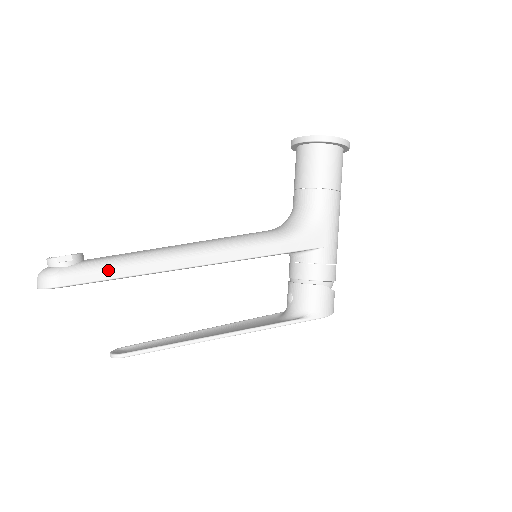
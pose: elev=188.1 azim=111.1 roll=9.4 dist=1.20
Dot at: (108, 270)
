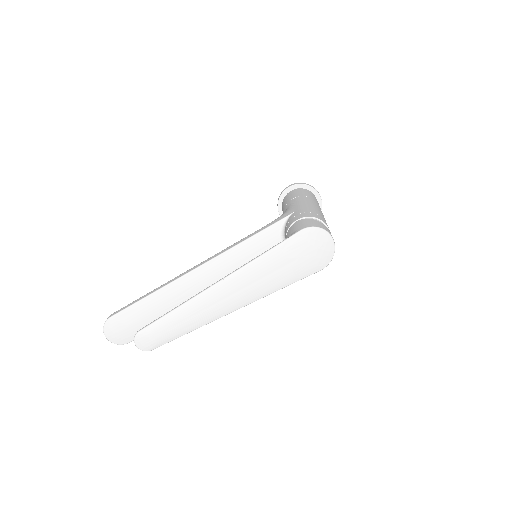
Dot at: (140, 298)
